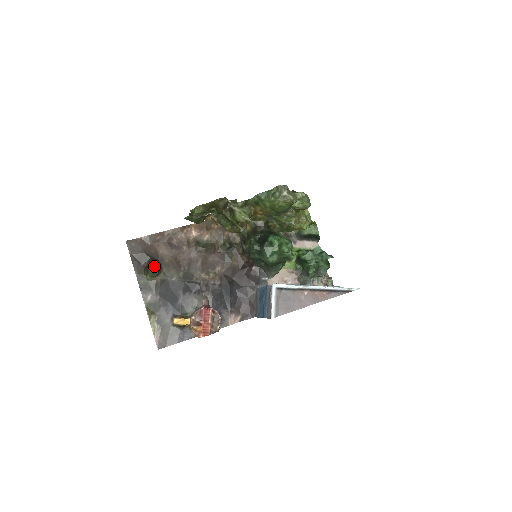
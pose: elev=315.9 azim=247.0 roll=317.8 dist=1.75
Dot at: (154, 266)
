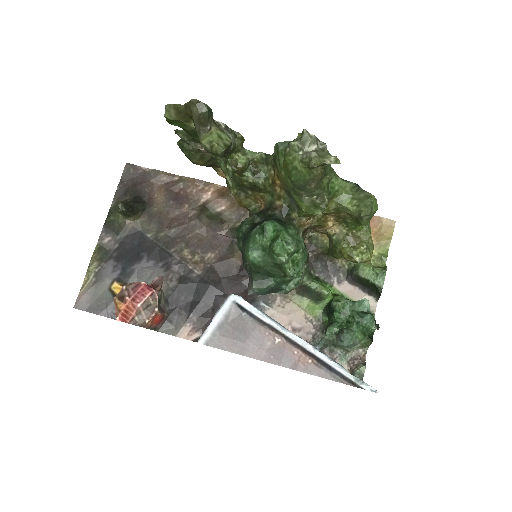
Dot at: (132, 204)
